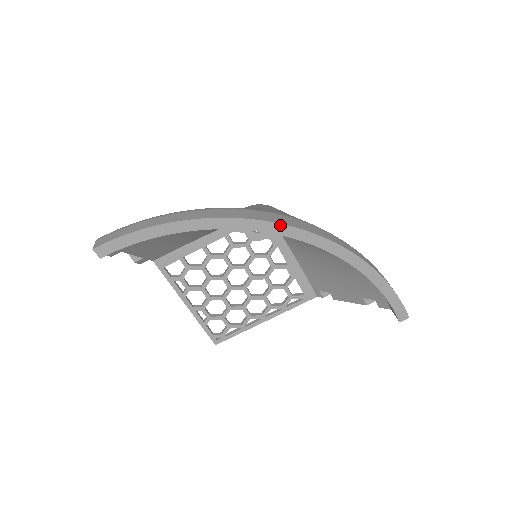
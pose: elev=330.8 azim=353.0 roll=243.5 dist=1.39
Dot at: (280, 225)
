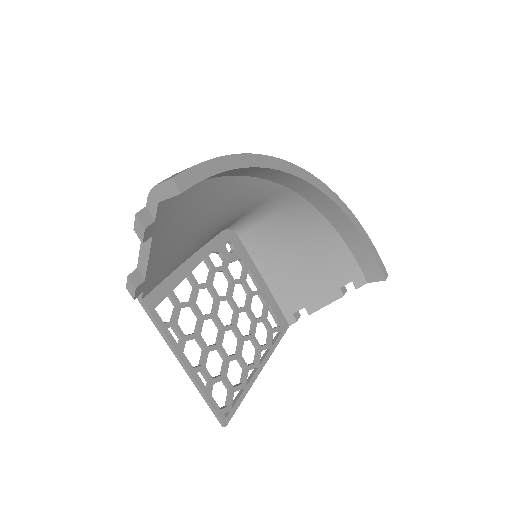
Dot at: (305, 171)
